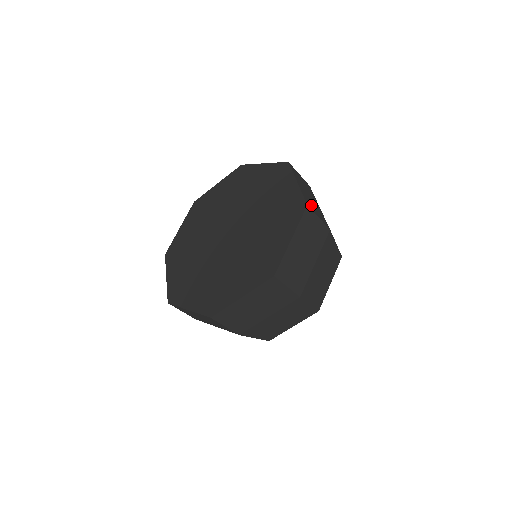
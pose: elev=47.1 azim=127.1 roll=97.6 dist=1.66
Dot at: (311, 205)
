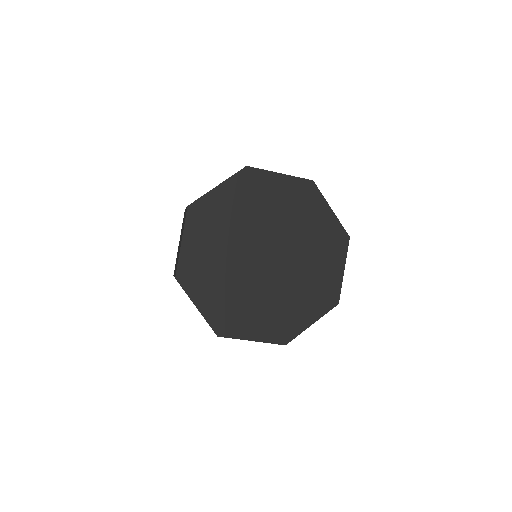
Dot at: occluded
